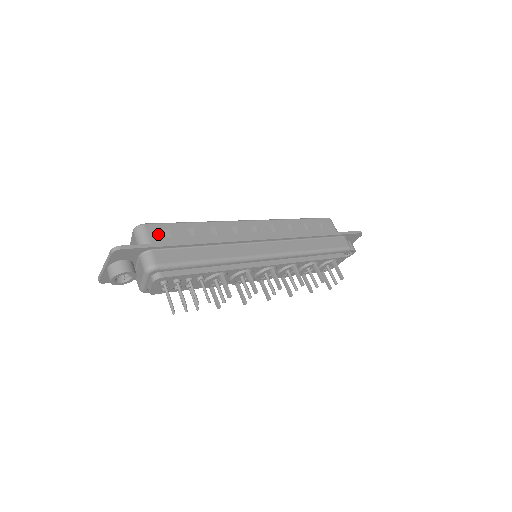
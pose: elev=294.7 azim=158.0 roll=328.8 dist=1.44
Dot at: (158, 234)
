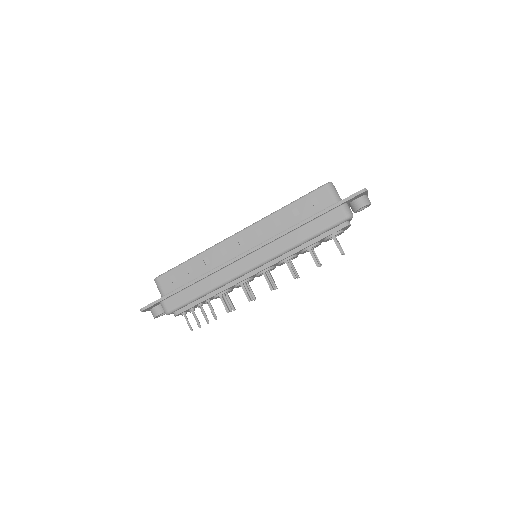
Dot at: (167, 283)
